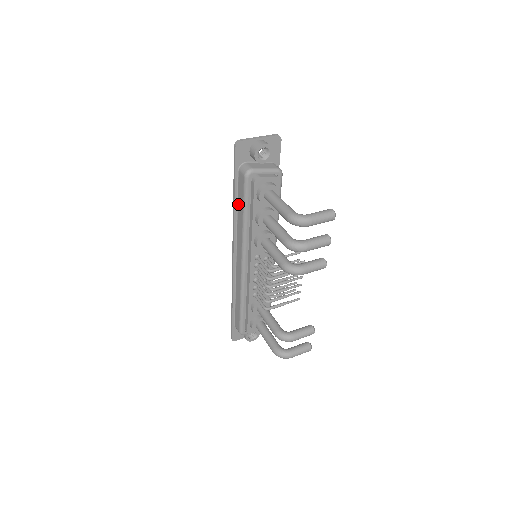
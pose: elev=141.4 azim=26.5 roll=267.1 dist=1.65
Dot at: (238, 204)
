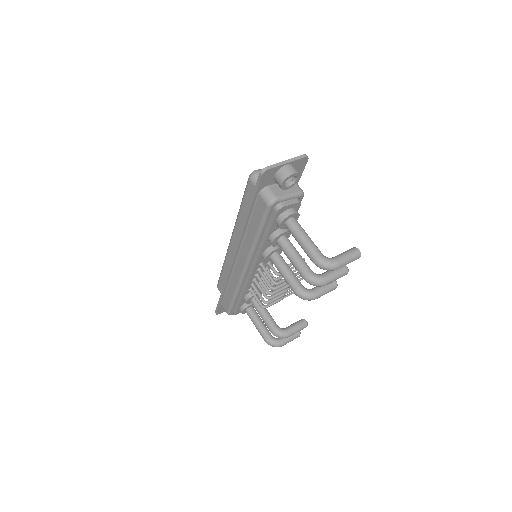
Dot at: (251, 221)
